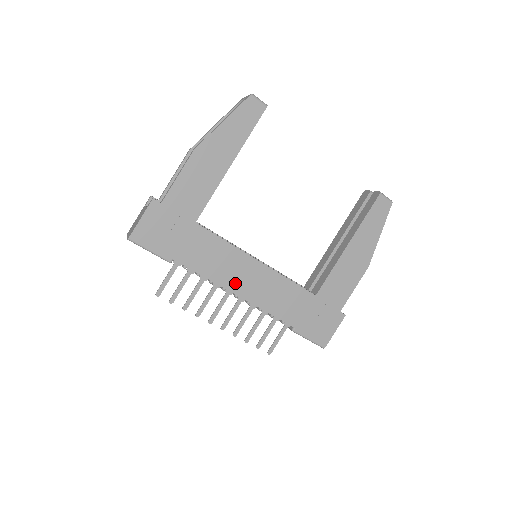
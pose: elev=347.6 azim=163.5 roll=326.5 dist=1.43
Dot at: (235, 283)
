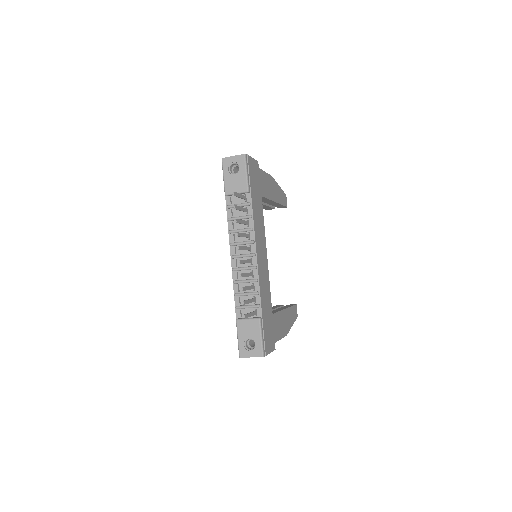
Dot at: (258, 247)
